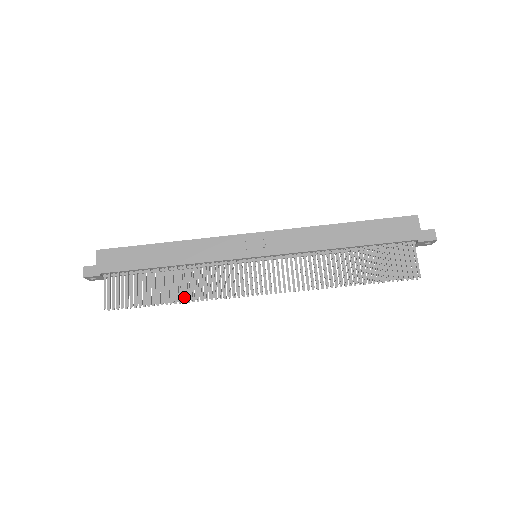
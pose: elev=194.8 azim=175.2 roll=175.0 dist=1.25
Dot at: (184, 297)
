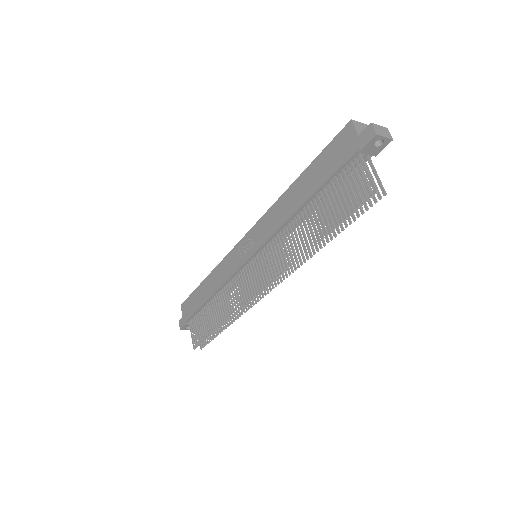
Dot at: (230, 319)
